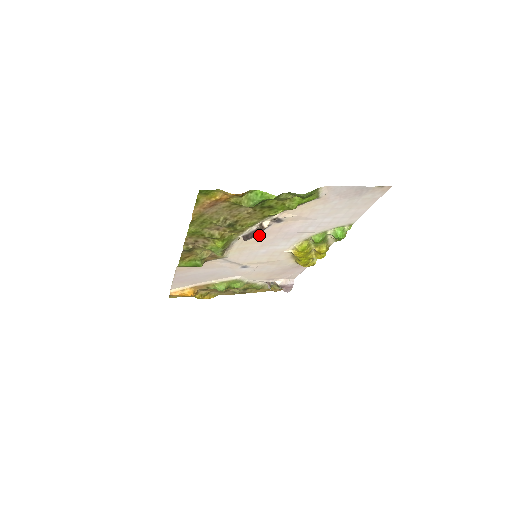
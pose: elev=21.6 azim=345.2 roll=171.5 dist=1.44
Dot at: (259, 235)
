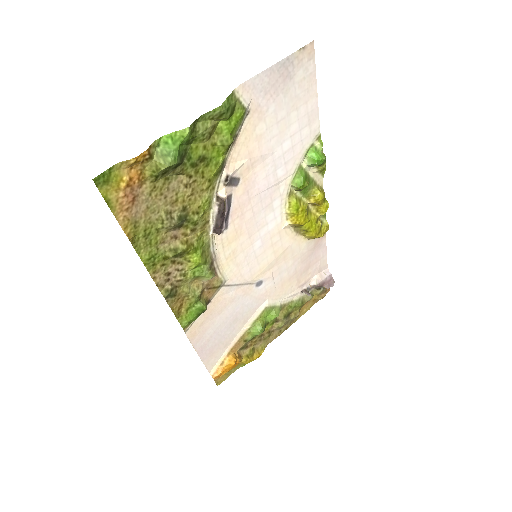
Dot at: (232, 221)
